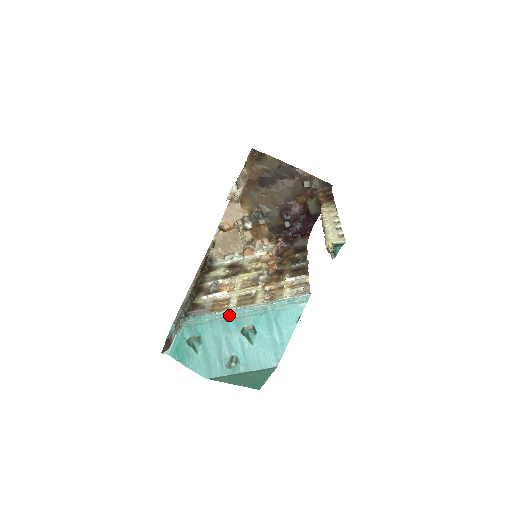
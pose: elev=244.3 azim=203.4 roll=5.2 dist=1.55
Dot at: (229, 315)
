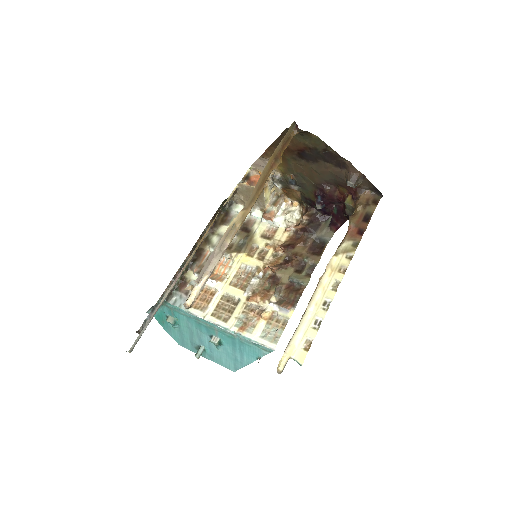
Dot at: (202, 321)
